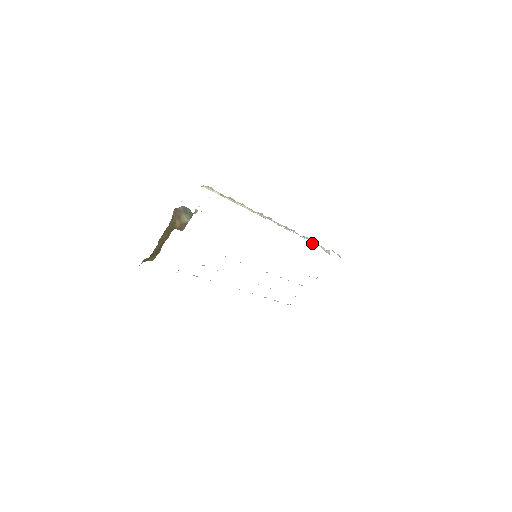
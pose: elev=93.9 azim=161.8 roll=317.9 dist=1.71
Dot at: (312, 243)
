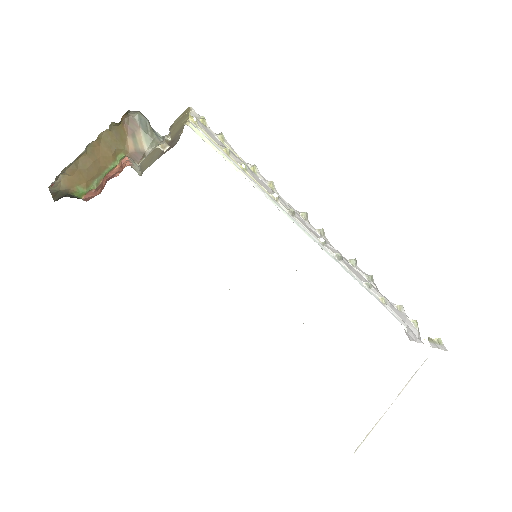
Dot at: (373, 281)
